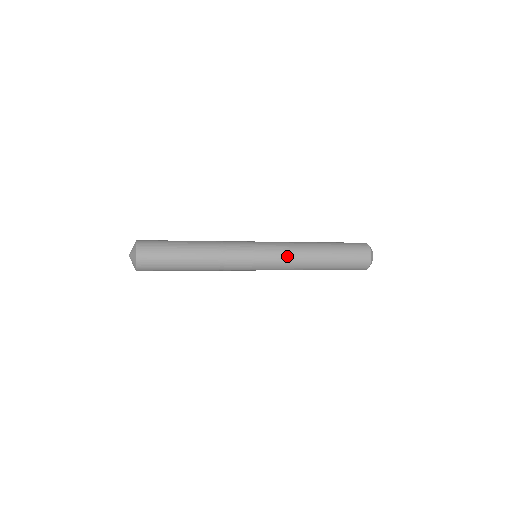
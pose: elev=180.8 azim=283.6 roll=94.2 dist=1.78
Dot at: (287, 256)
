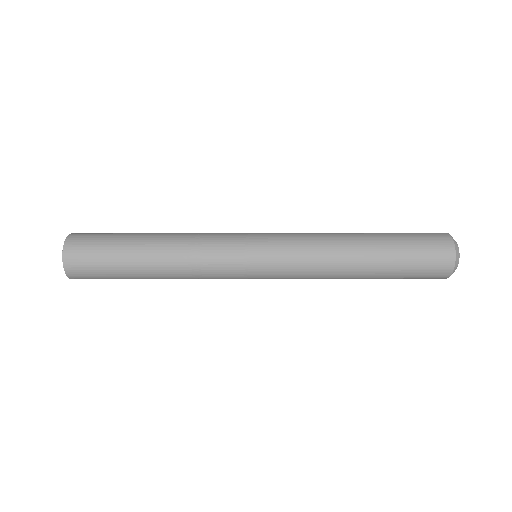
Dot at: (302, 266)
